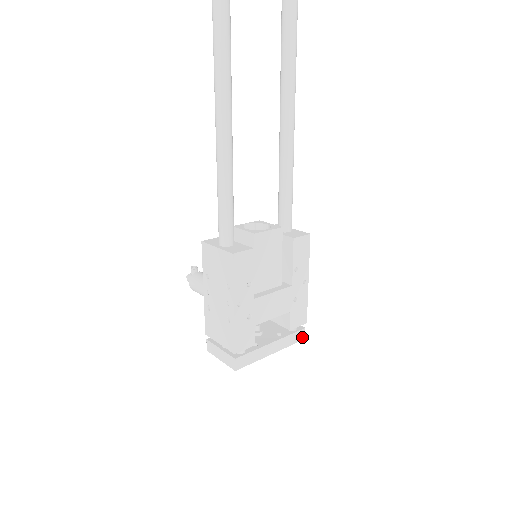
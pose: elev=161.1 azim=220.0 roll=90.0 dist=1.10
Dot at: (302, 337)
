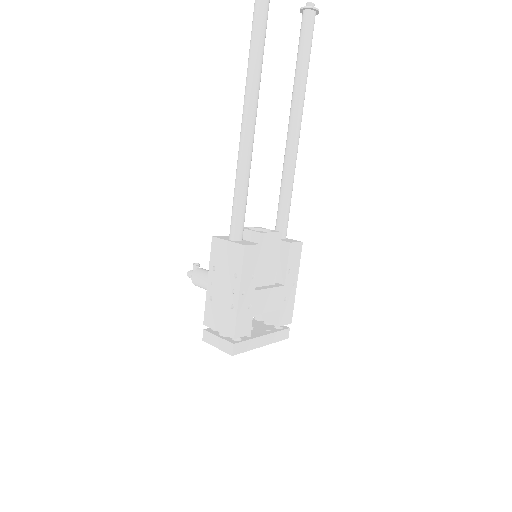
Dot at: (286, 336)
